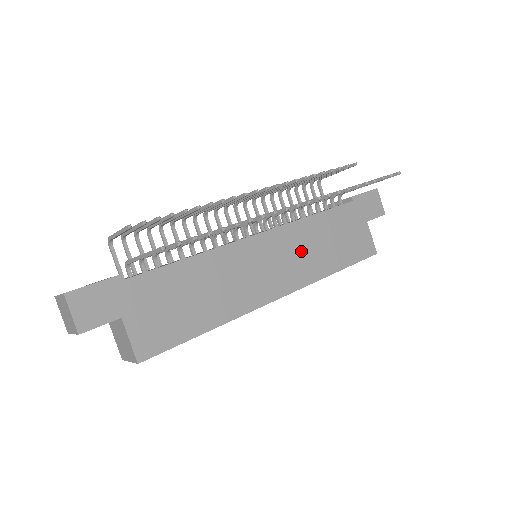
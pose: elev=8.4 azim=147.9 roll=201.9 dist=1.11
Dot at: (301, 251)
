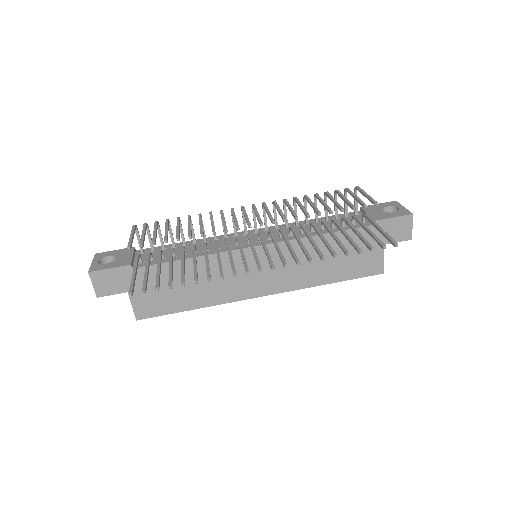
Dot at: (296, 264)
